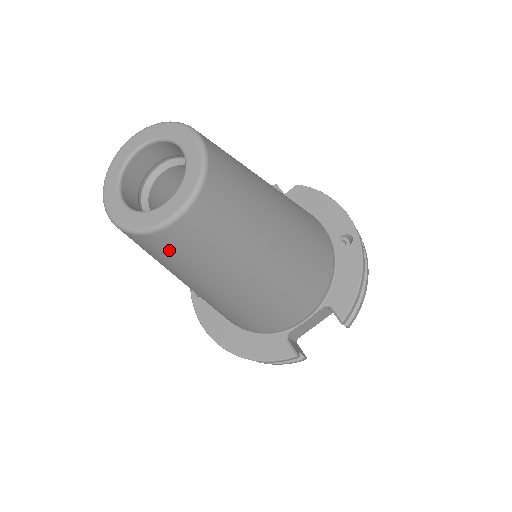
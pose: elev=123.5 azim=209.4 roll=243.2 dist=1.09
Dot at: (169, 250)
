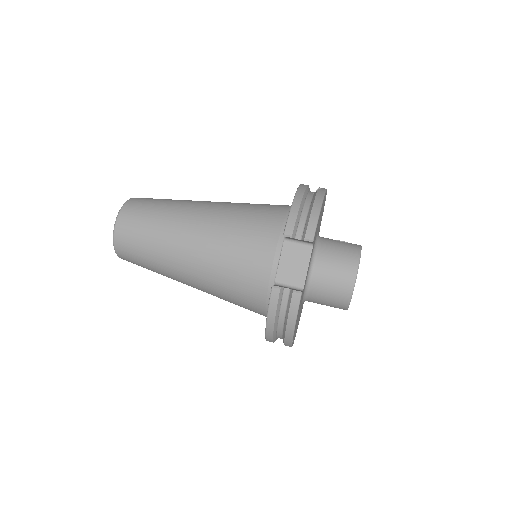
Dot at: (130, 248)
